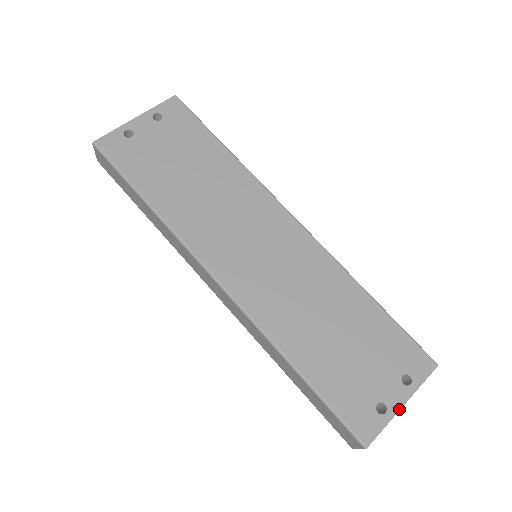
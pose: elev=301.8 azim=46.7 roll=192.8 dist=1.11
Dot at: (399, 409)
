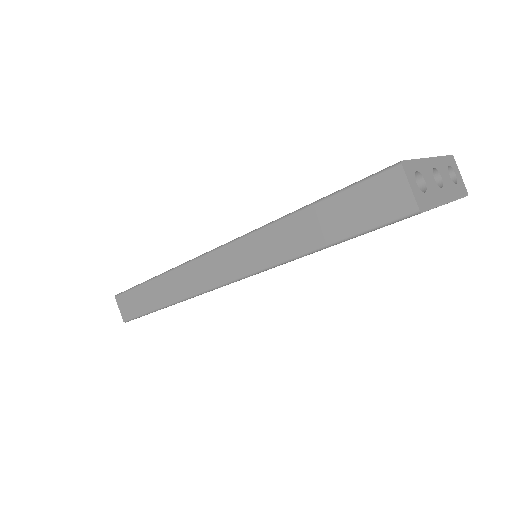
Dot at: (425, 158)
